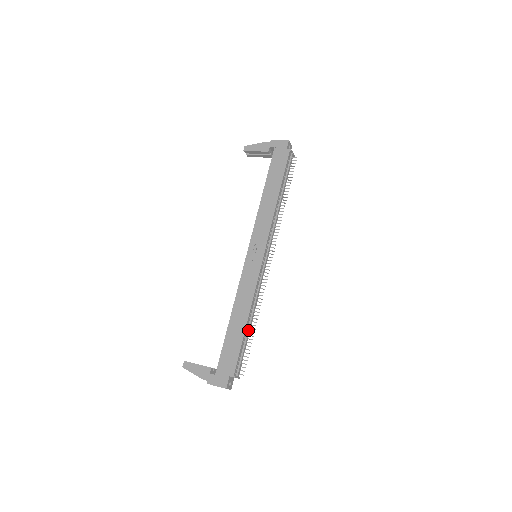
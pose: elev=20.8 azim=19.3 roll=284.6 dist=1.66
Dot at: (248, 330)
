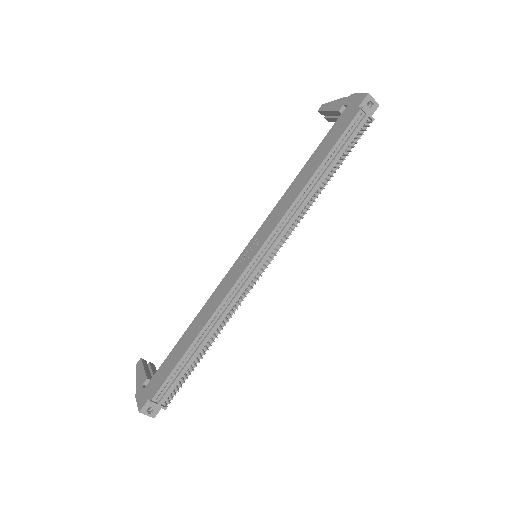
Dot at: (195, 351)
